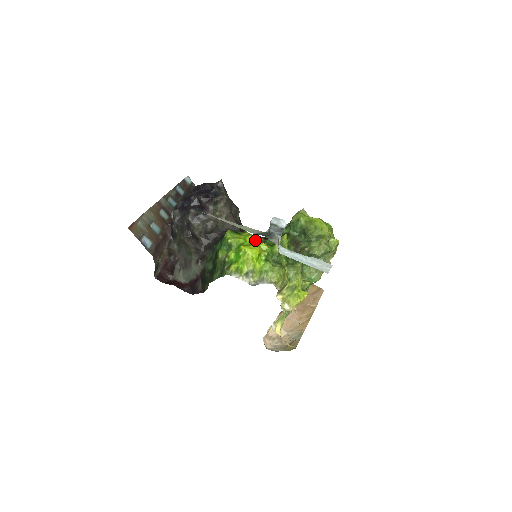
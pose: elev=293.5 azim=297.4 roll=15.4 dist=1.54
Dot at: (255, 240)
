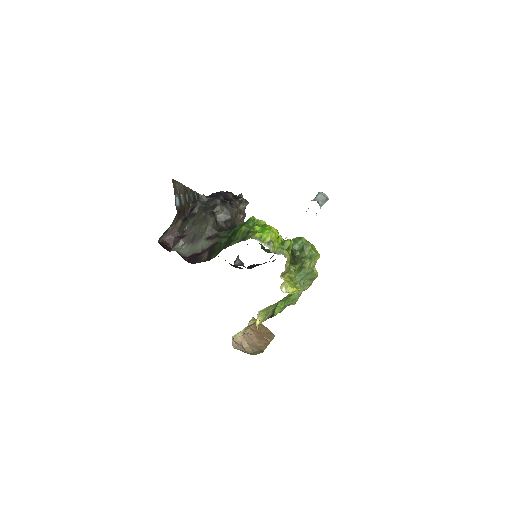
Dot at: occluded
